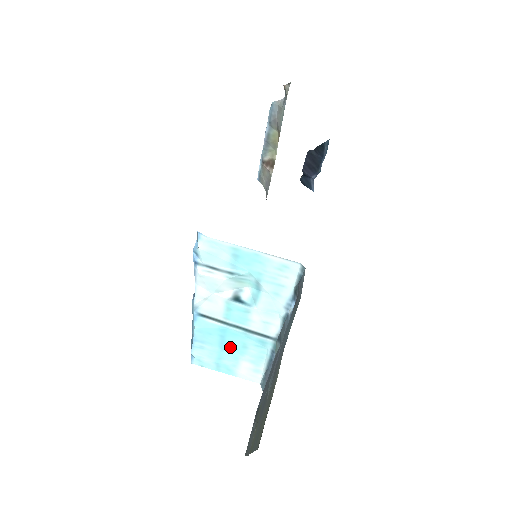
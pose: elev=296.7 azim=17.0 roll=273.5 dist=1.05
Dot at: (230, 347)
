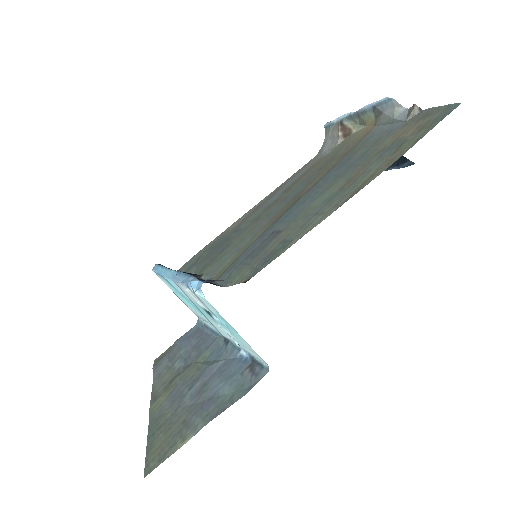
Dot at: (187, 300)
